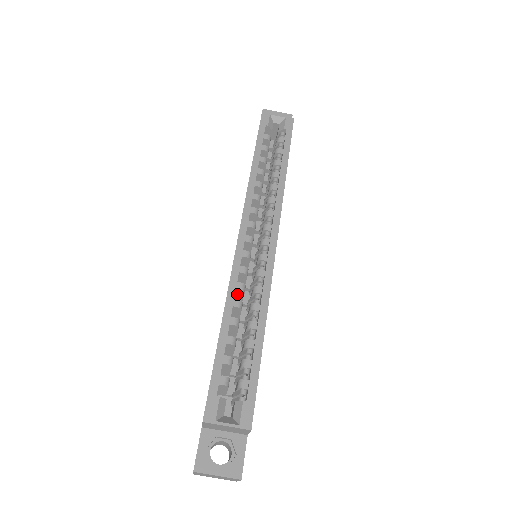
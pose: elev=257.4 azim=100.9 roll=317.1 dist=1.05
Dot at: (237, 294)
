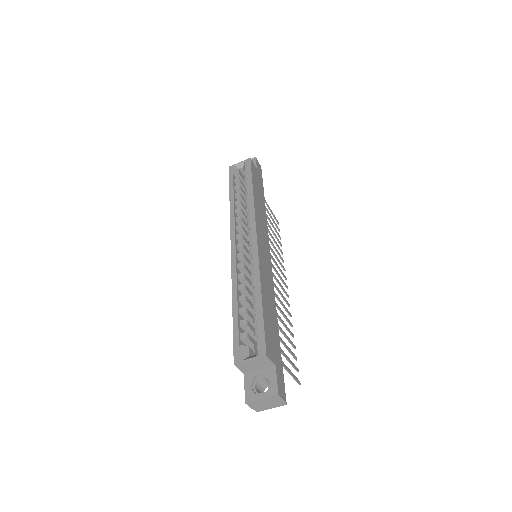
Dot at: (243, 283)
